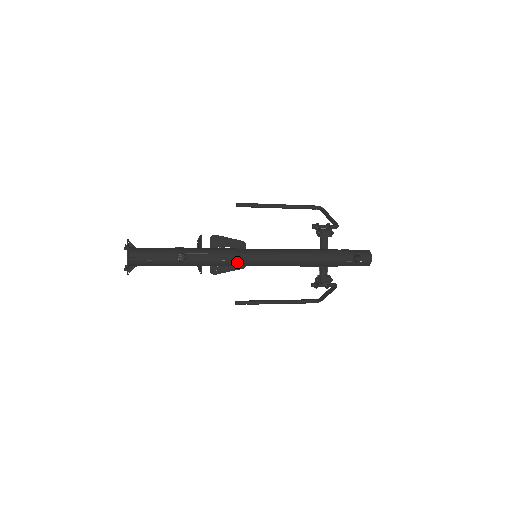
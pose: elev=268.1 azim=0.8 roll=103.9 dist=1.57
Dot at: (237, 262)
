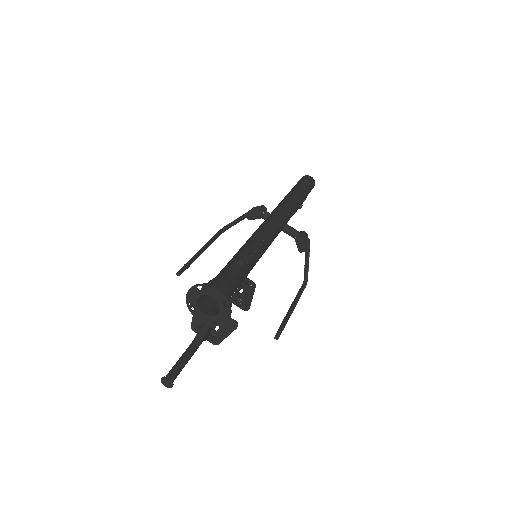
Dot at: (270, 235)
